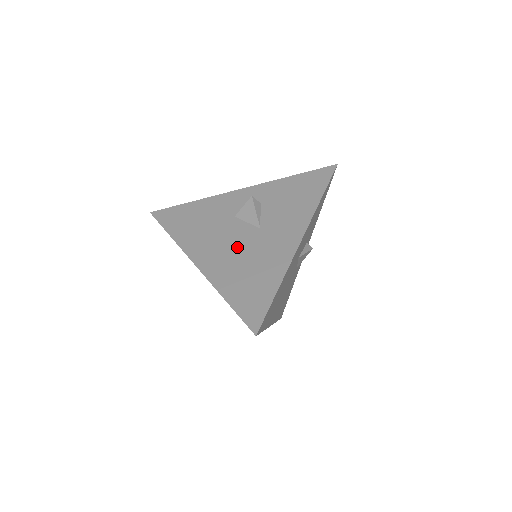
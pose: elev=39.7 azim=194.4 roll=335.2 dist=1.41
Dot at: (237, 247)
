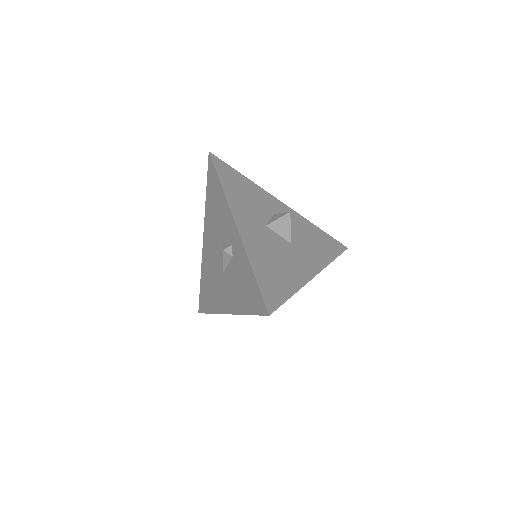
Dot at: (214, 263)
